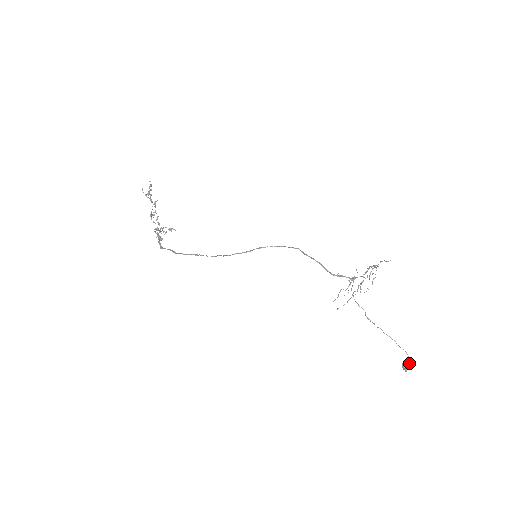
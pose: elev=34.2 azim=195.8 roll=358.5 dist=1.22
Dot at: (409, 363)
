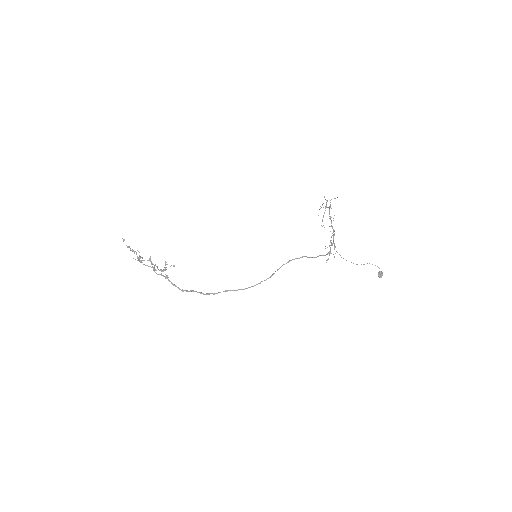
Dot at: (382, 272)
